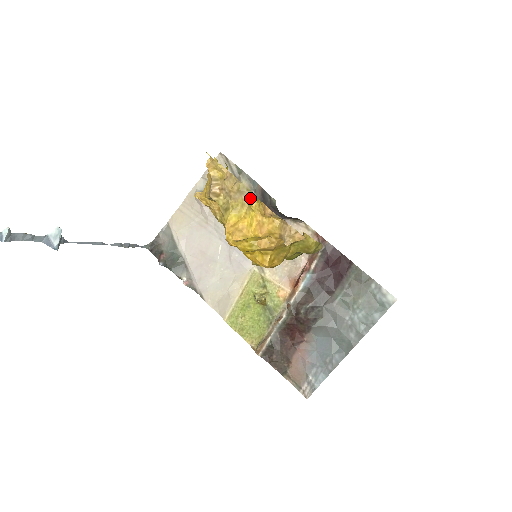
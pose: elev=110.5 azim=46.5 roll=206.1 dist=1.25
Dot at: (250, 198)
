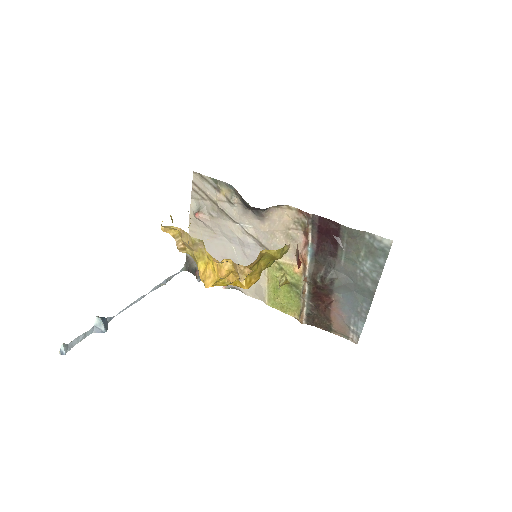
Dot at: (204, 247)
